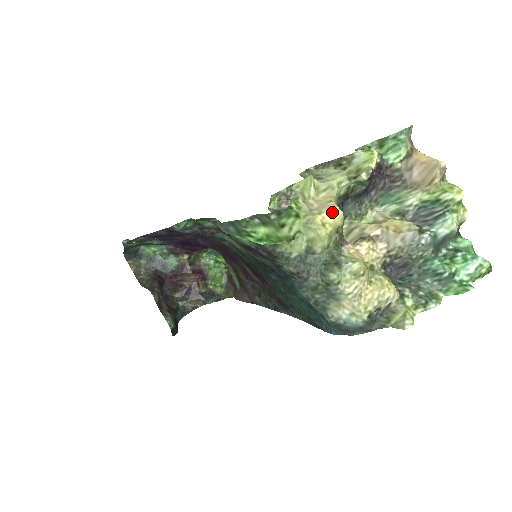
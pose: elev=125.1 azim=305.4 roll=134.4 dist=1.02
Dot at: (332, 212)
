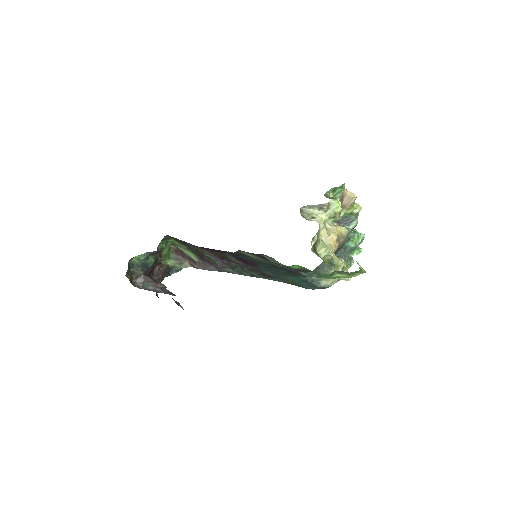
Dot at: (334, 243)
